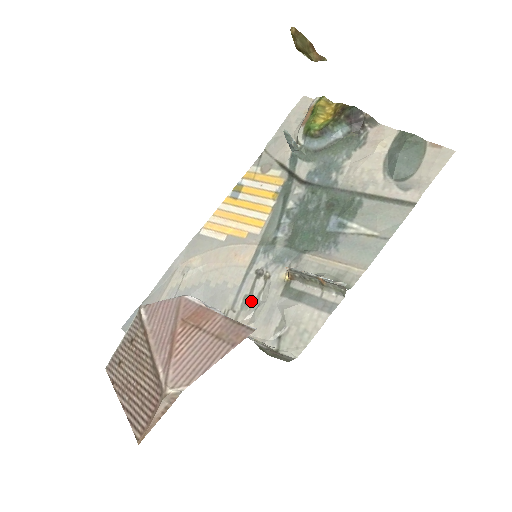
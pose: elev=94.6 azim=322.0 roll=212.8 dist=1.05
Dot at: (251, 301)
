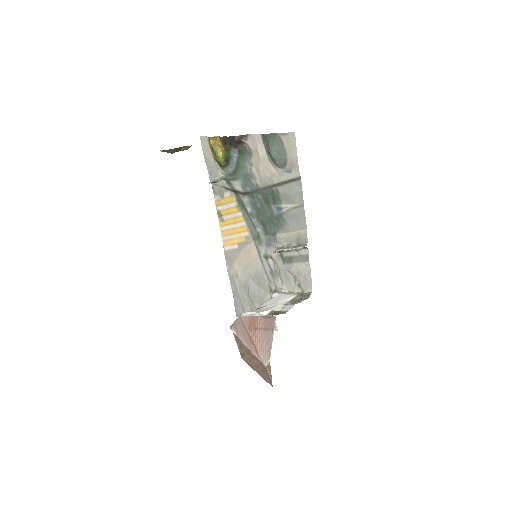
Dot at: (274, 273)
